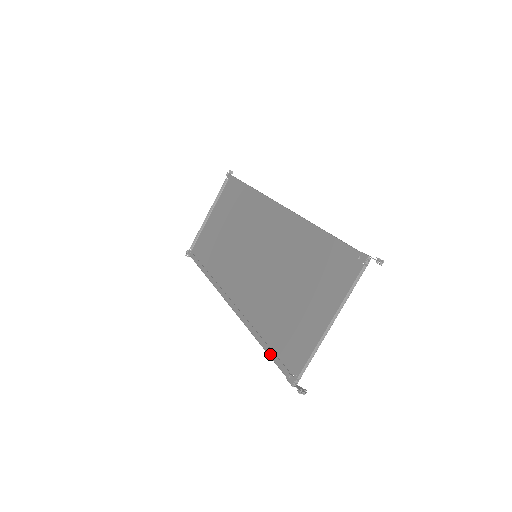
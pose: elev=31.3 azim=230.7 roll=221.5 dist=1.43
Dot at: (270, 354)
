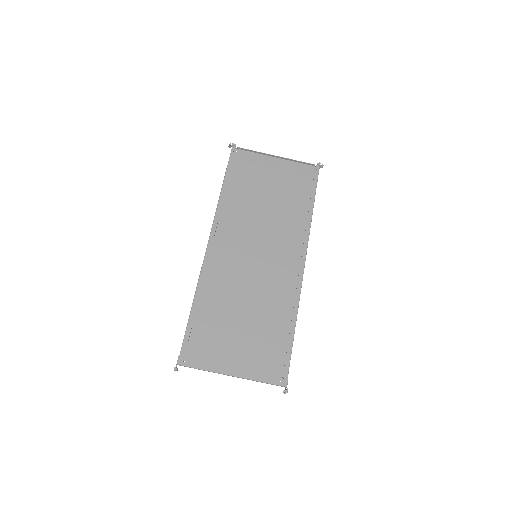
Dot at: (189, 326)
